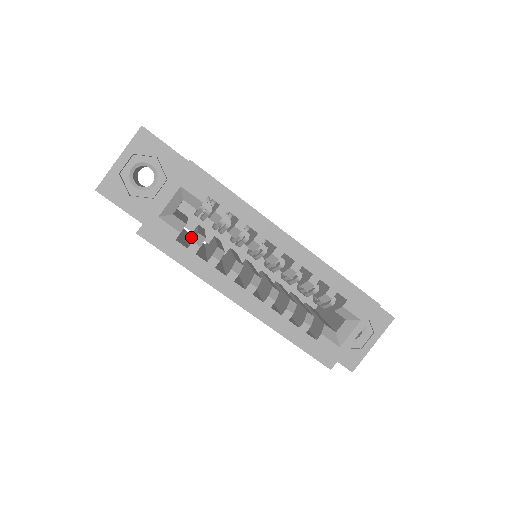
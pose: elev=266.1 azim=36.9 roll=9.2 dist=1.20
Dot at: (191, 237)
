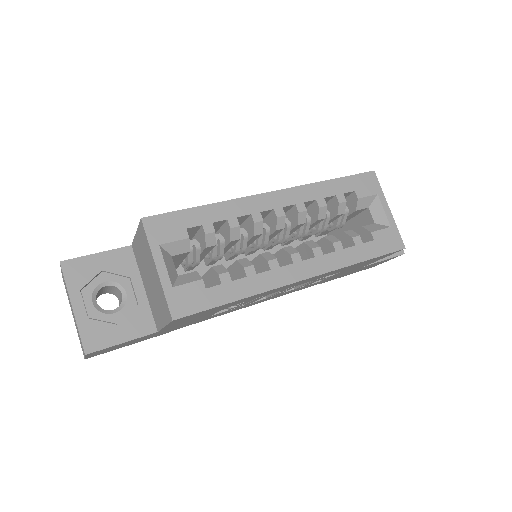
Dot at: occluded
